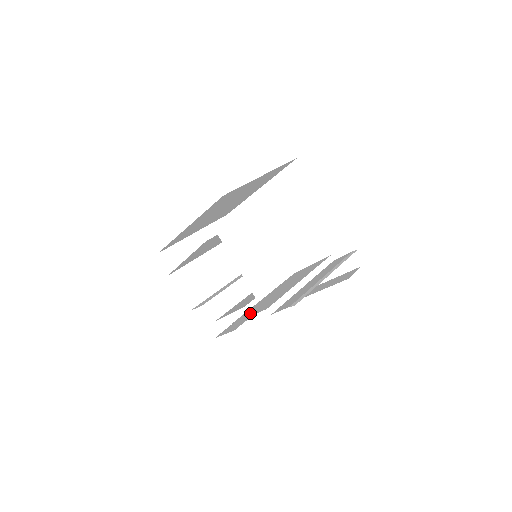
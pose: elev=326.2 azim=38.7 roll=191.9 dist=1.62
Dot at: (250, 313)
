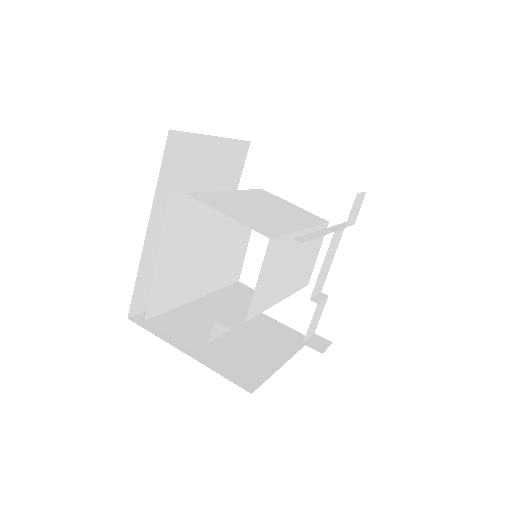
Dot at: occluded
